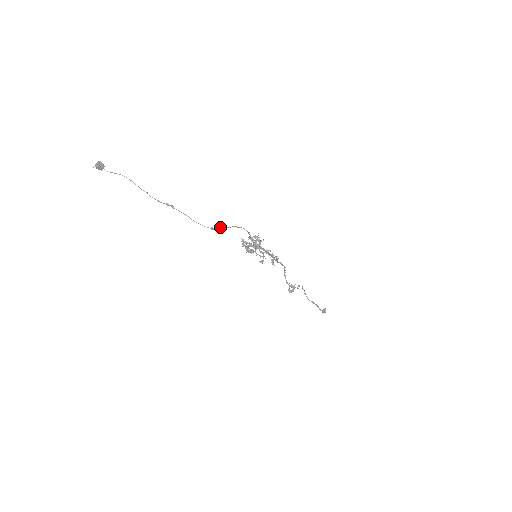
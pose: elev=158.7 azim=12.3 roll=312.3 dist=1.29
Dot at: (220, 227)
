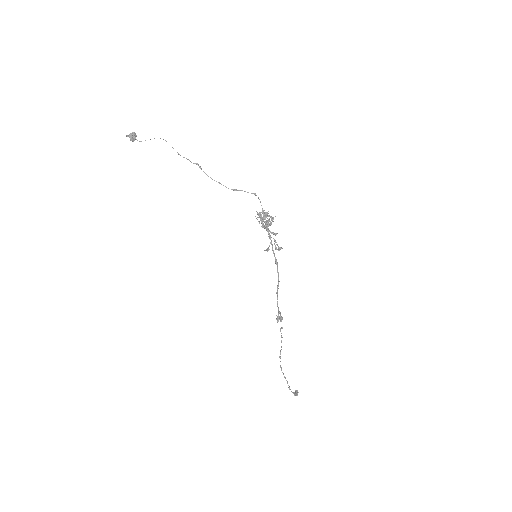
Dot at: occluded
